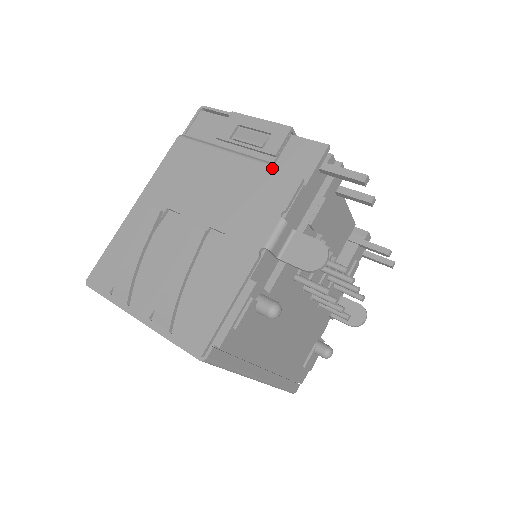
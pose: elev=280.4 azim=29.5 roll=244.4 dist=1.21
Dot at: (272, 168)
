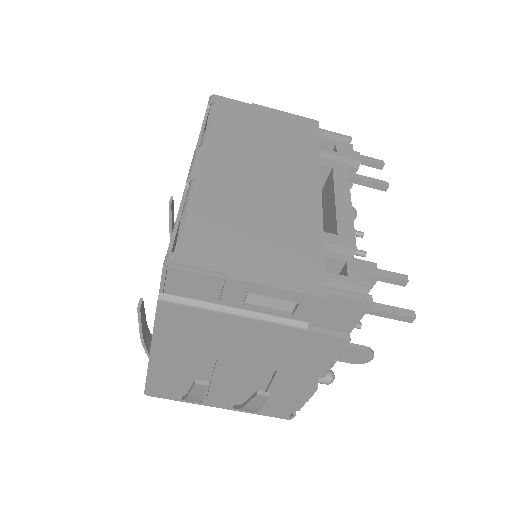
Dot at: (311, 333)
